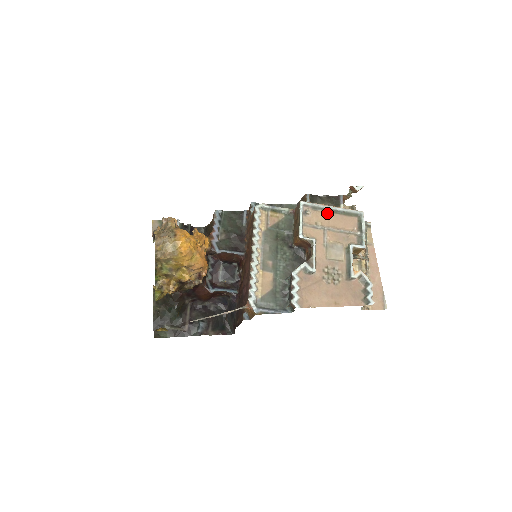
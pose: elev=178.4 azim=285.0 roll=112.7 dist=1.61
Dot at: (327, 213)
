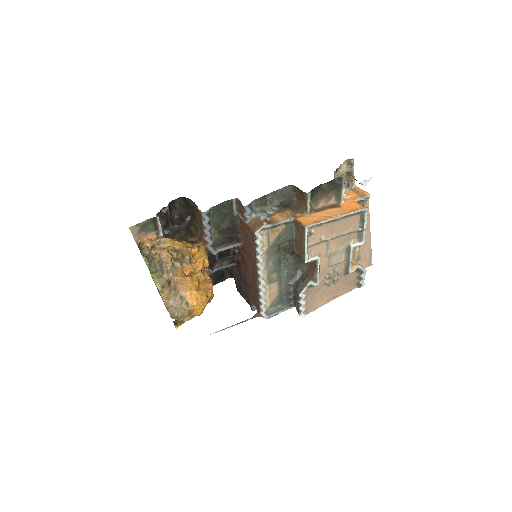
Dot at: (331, 223)
